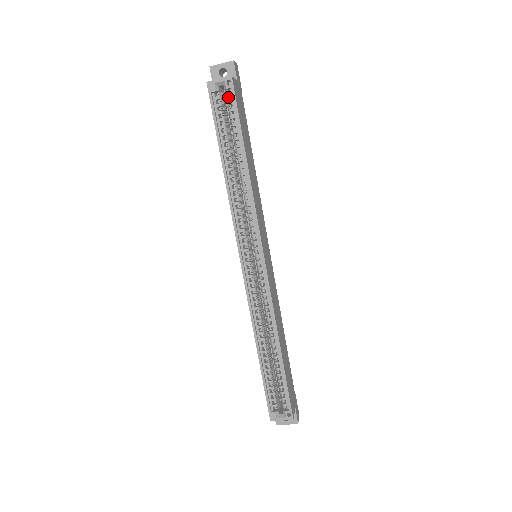
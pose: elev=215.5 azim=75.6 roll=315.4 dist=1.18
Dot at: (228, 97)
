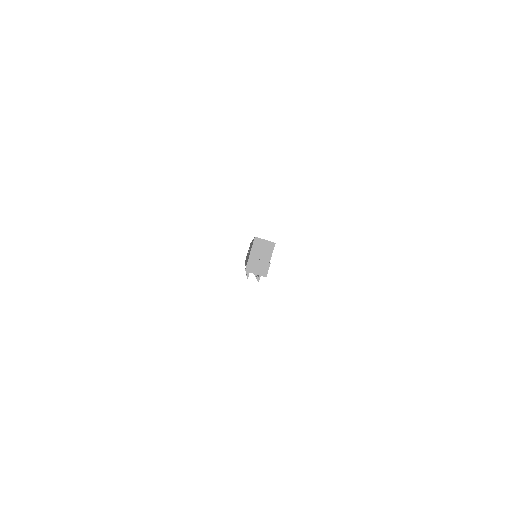
Dot at: occluded
